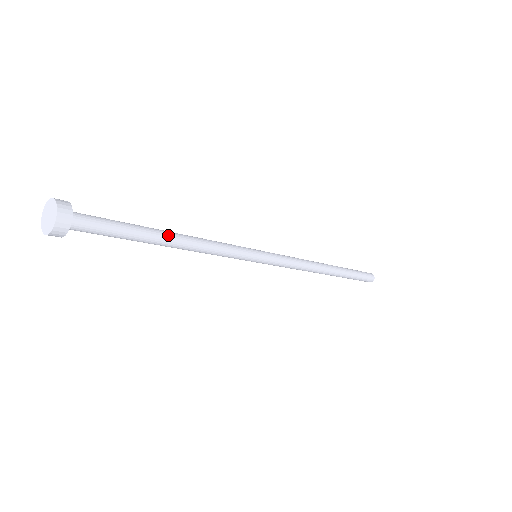
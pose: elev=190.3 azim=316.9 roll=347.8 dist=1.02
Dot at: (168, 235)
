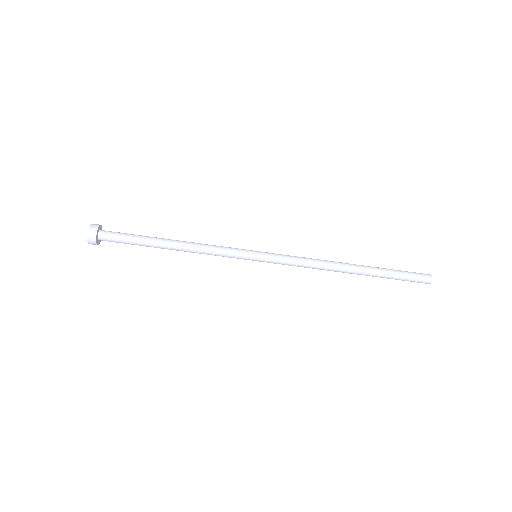
Dot at: (168, 239)
